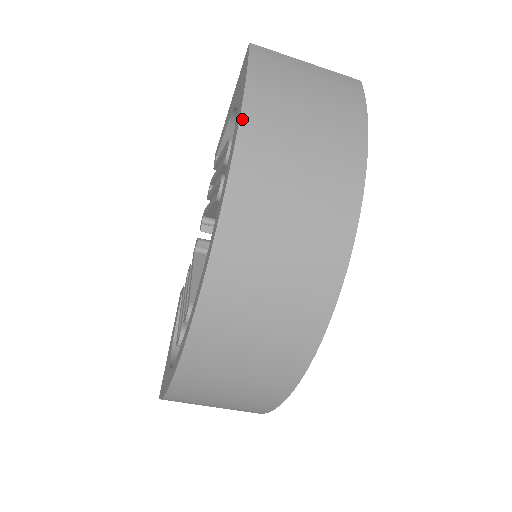
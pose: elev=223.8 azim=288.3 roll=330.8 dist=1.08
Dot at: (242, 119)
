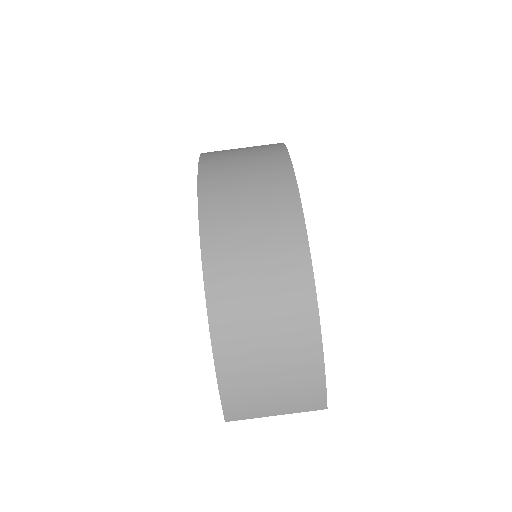
Dot at: (200, 160)
